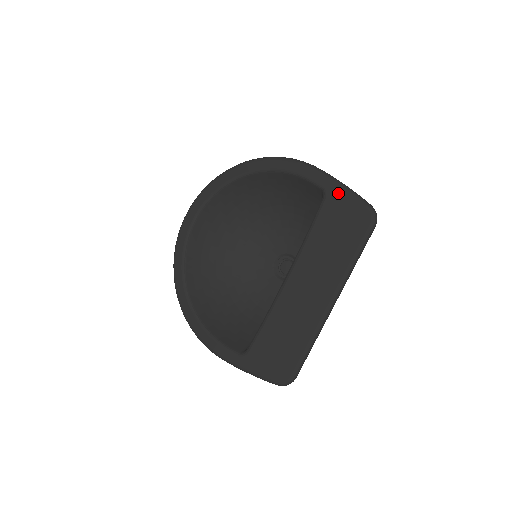
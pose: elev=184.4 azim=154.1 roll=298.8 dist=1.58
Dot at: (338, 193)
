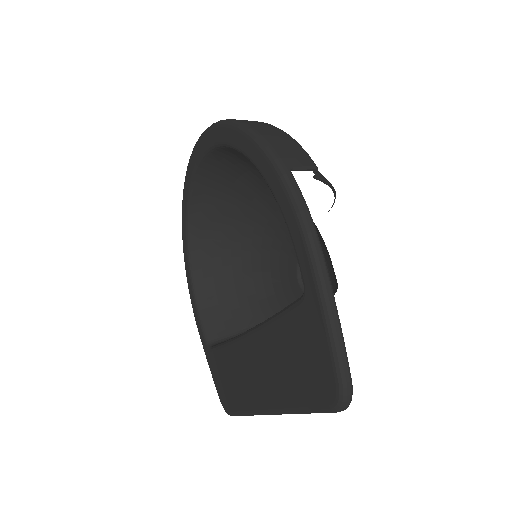
Dot at: (315, 317)
